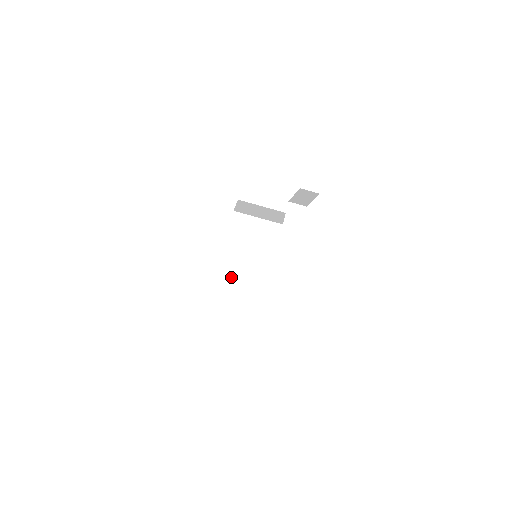
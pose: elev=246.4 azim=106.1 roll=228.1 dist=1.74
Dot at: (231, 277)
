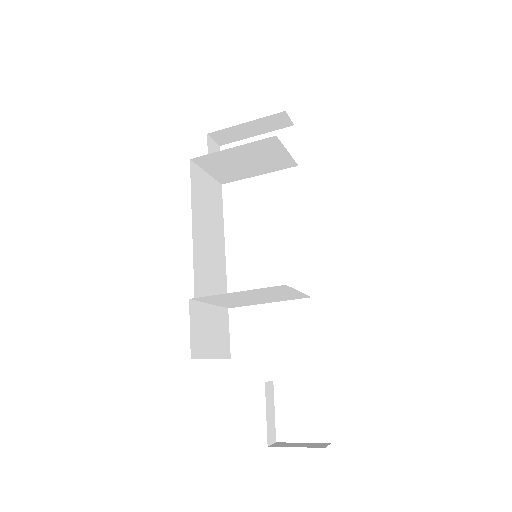
Dot at: (203, 301)
